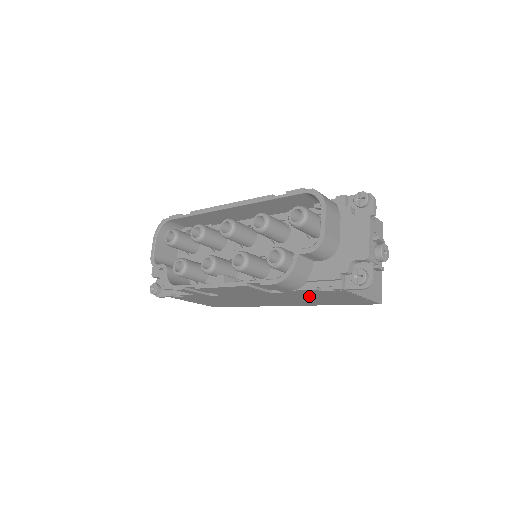
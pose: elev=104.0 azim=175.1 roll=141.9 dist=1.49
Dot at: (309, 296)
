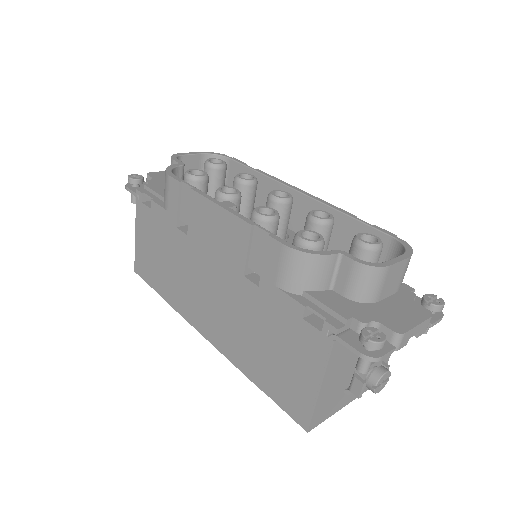
Dot at: (268, 324)
